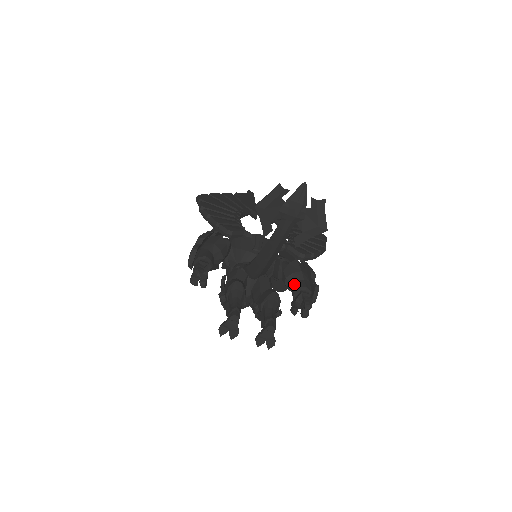
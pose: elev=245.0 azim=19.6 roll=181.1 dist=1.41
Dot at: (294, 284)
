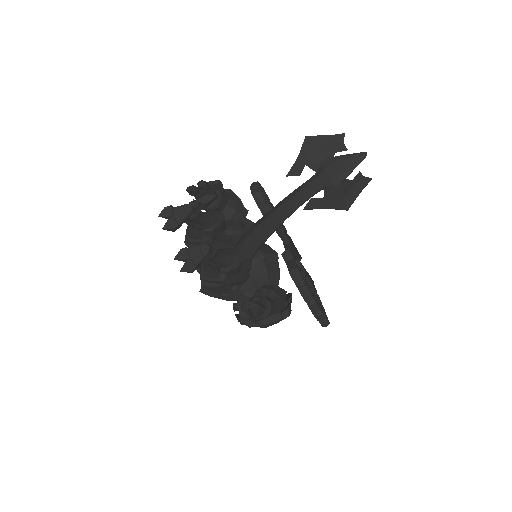
Dot at: occluded
